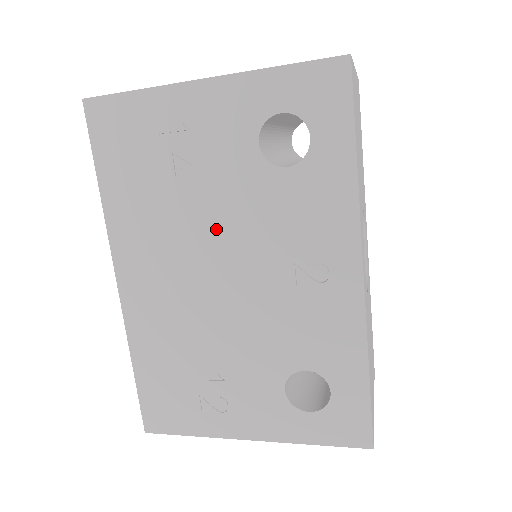
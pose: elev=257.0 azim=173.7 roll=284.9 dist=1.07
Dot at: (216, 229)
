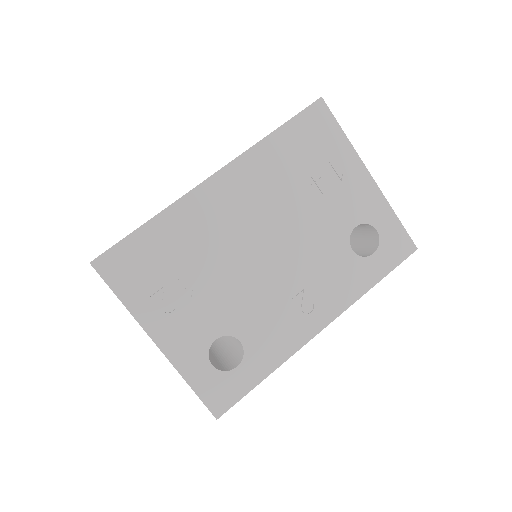
Dot at: (295, 229)
